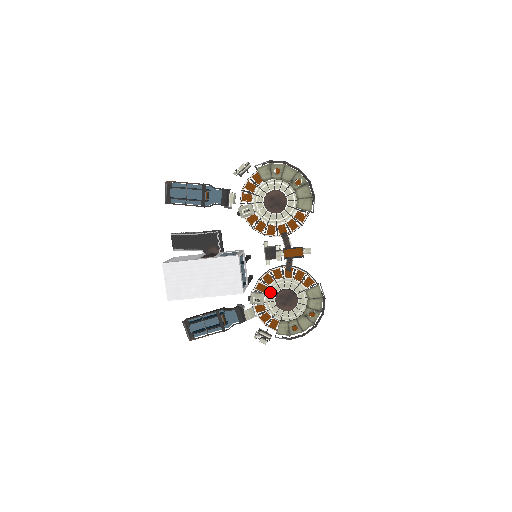
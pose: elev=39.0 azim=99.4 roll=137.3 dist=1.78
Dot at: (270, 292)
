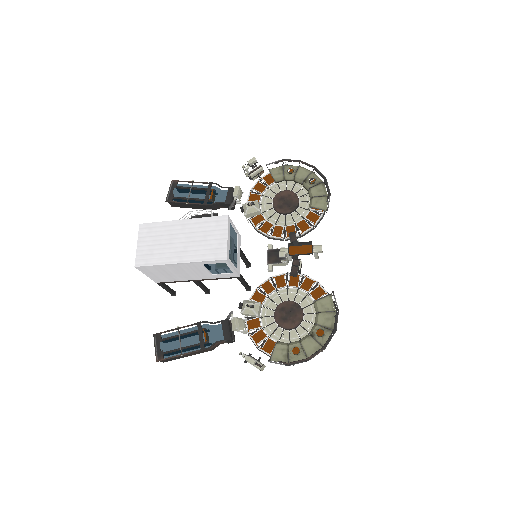
Dot at: (269, 304)
